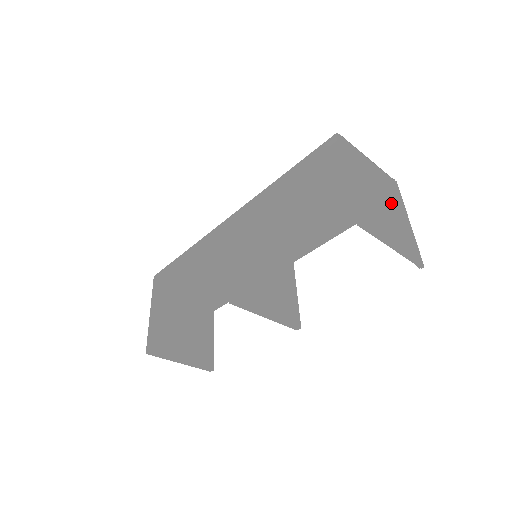
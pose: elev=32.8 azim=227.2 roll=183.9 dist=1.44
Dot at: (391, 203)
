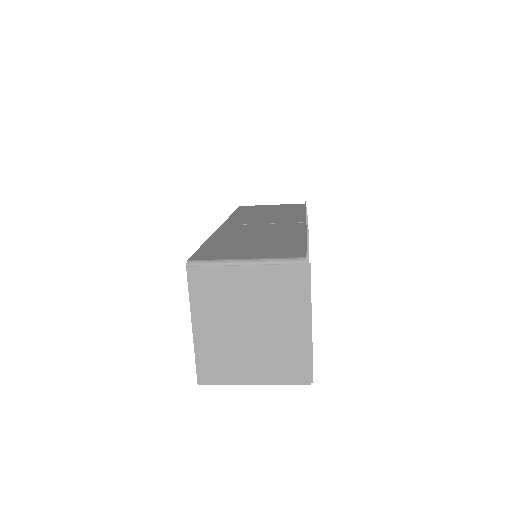
Dot at: (272, 318)
